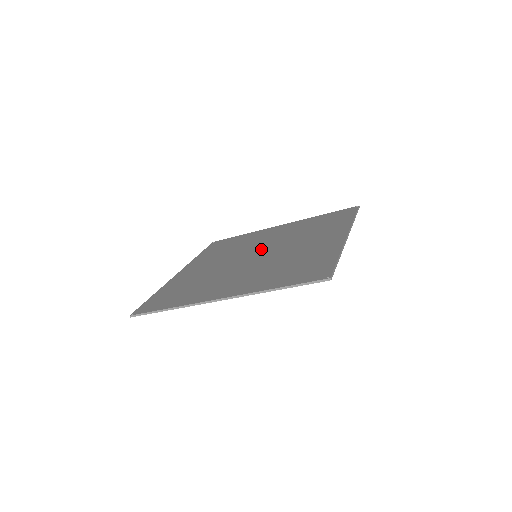
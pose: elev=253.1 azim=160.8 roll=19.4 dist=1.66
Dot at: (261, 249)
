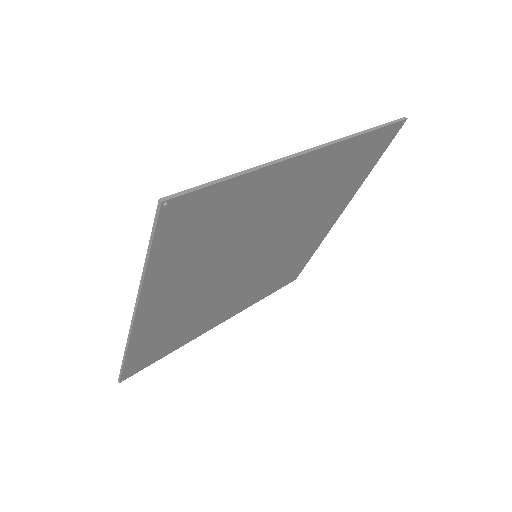
Dot at: occluded
